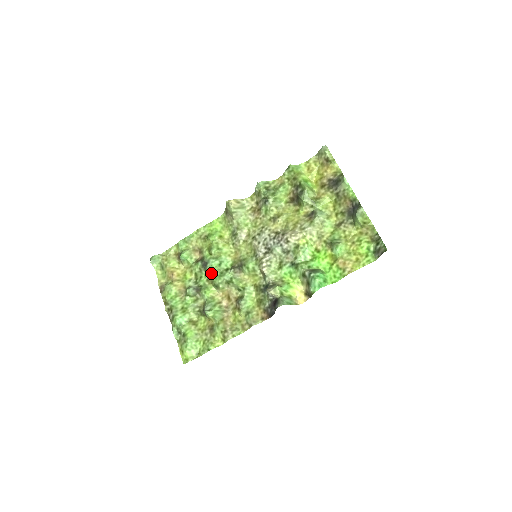
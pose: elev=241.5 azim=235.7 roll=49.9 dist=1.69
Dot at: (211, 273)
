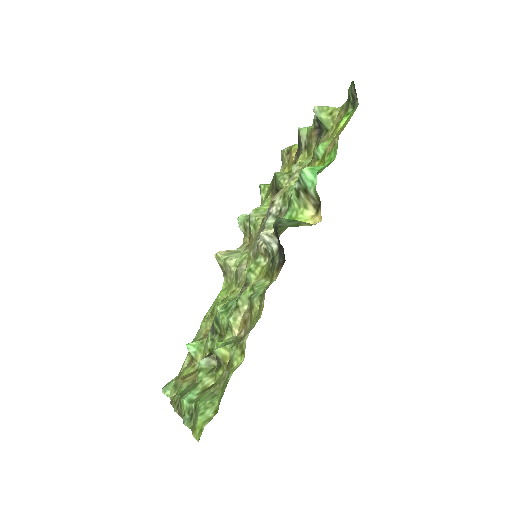
Dot at: (217, 320)
